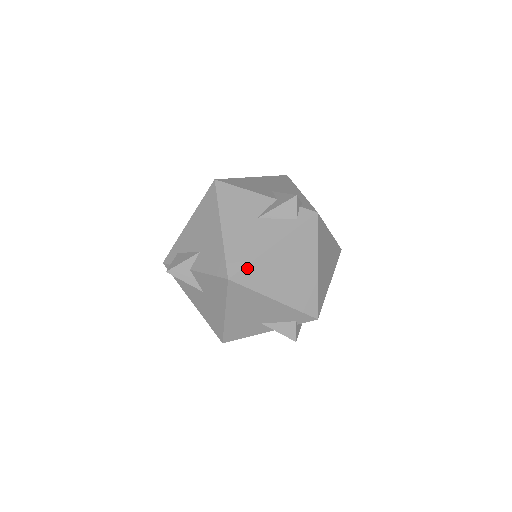
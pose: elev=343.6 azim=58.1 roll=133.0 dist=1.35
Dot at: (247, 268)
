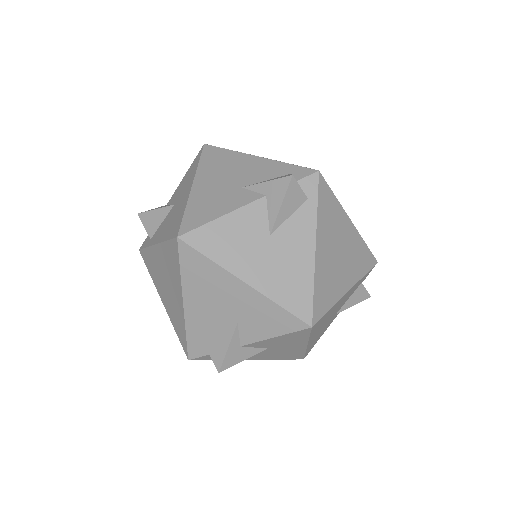
Dot at: (315, 297)
